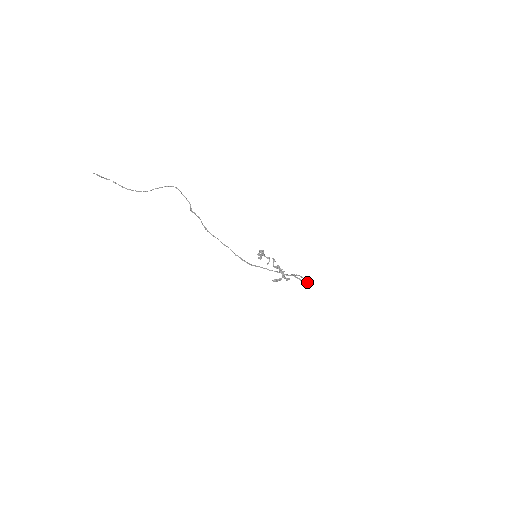
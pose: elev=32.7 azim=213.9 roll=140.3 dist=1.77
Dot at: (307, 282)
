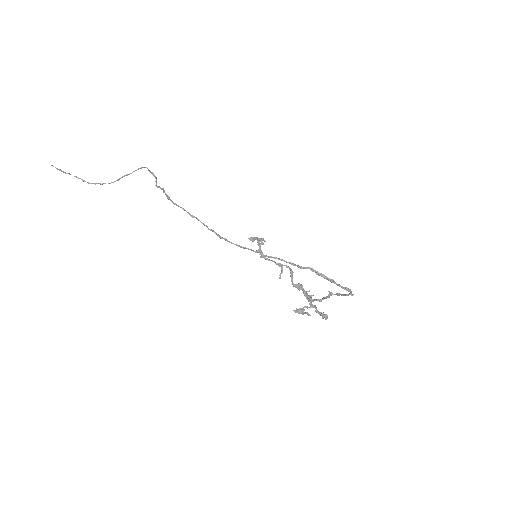
Dot at: (340, 285)
